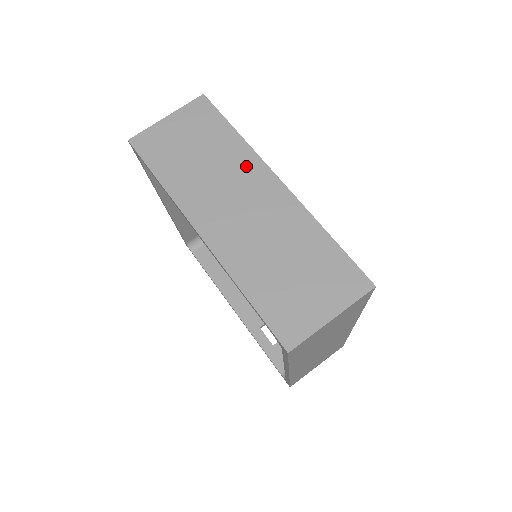
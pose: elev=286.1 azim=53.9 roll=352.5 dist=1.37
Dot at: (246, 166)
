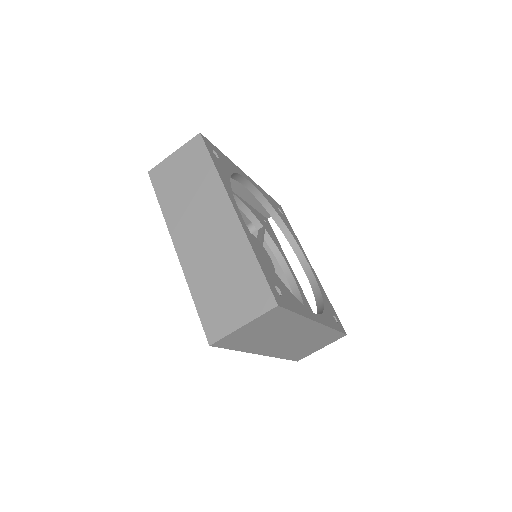
Dot at: (215, 196)
